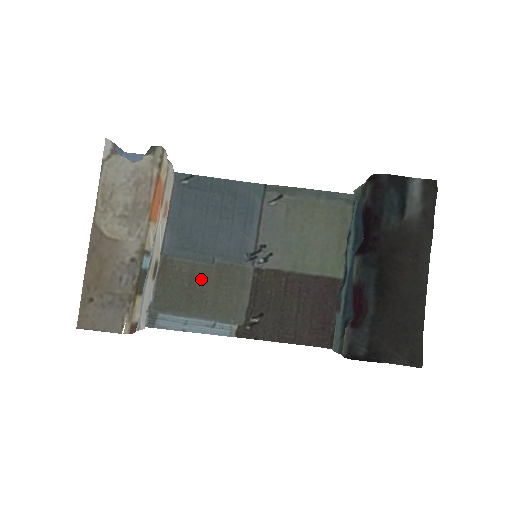
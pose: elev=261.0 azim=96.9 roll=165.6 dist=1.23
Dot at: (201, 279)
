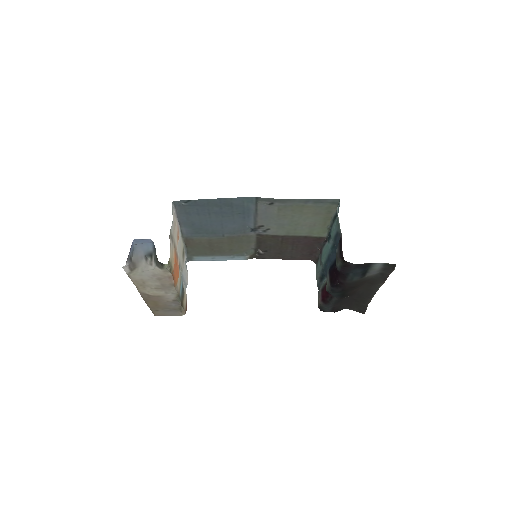
Dot at: (217, 243)
